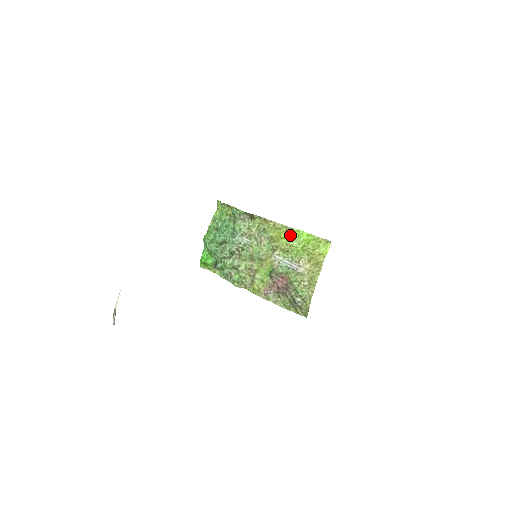
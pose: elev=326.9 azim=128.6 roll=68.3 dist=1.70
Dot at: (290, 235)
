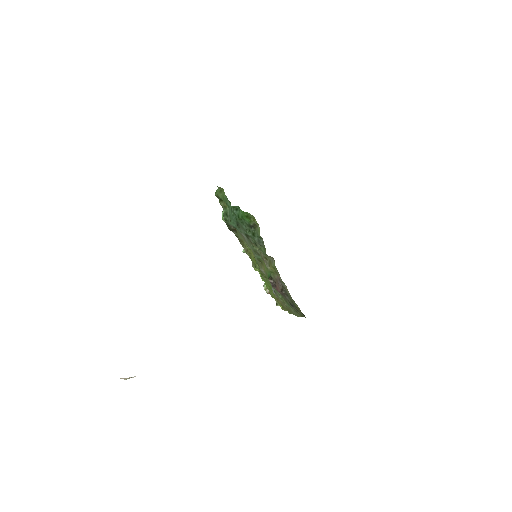
Dot at: (257, 270)
